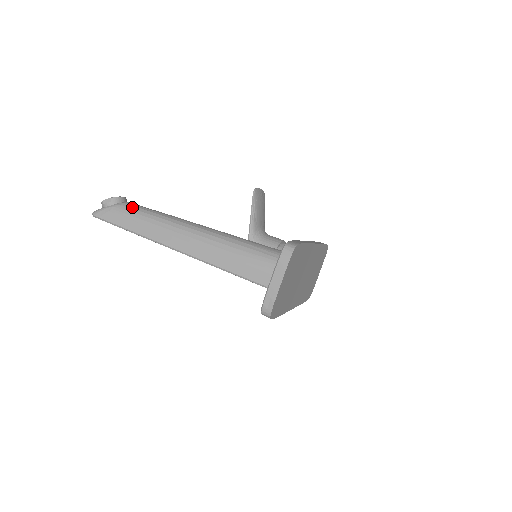
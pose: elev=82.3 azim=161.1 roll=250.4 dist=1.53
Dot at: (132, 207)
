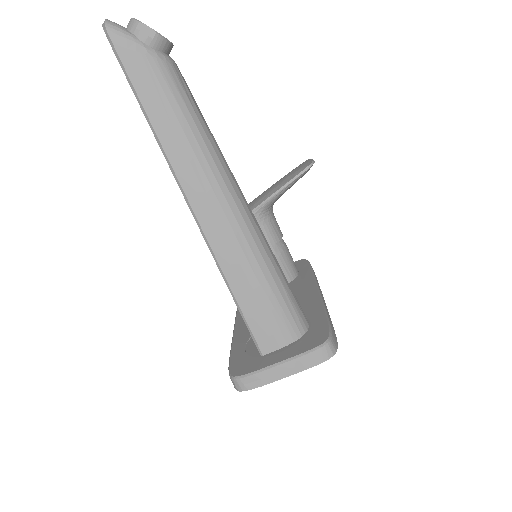
Dot at: (177, 82)
